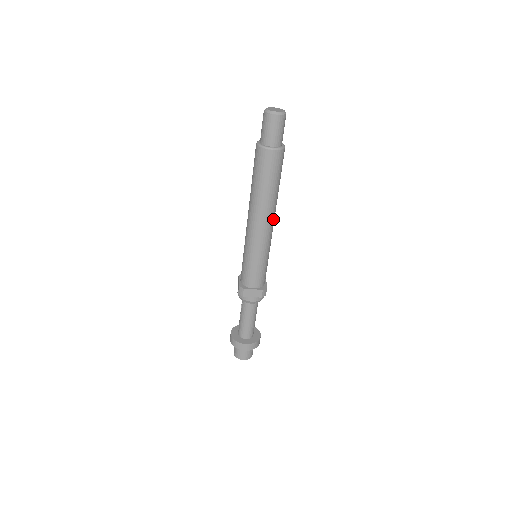
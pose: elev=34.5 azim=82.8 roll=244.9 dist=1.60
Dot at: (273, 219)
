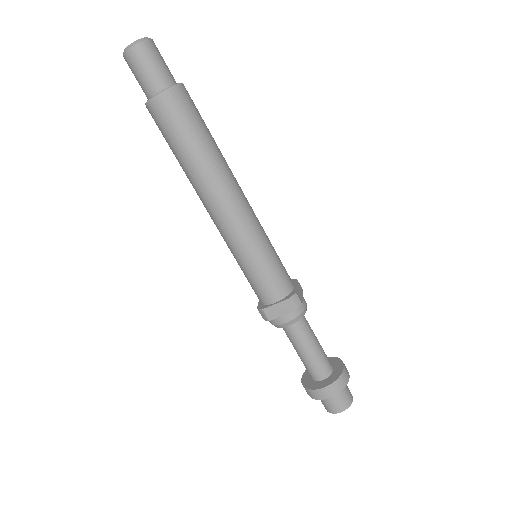
Dot at: (235, 191)
